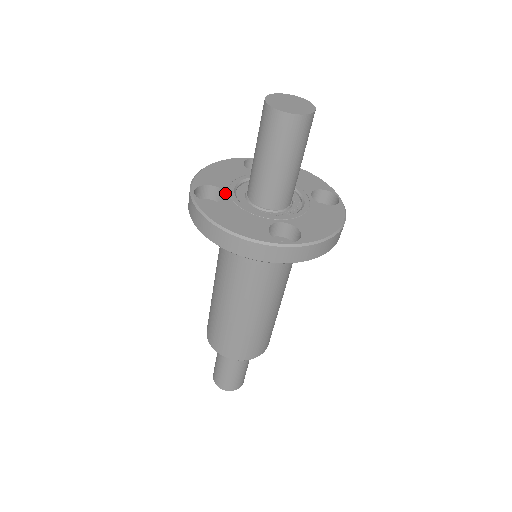
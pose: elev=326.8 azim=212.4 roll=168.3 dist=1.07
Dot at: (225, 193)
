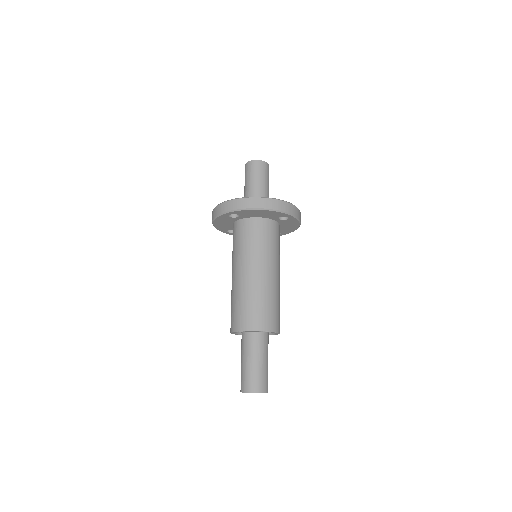
Dot at: occluded
